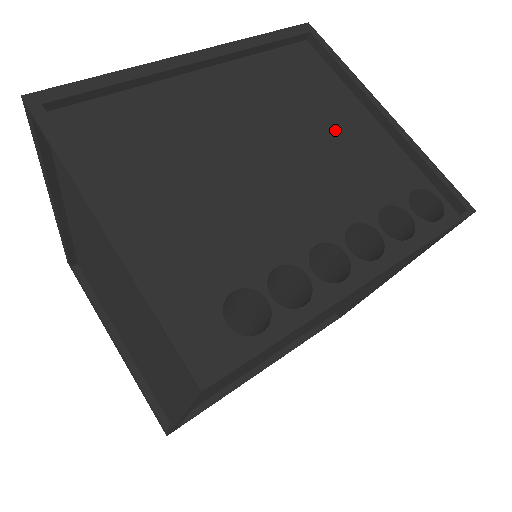
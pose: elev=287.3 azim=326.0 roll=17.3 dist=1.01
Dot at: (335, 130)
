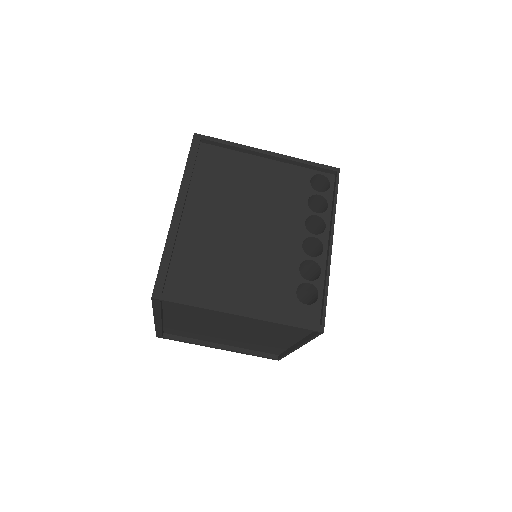
Dot at: (259, 183)
